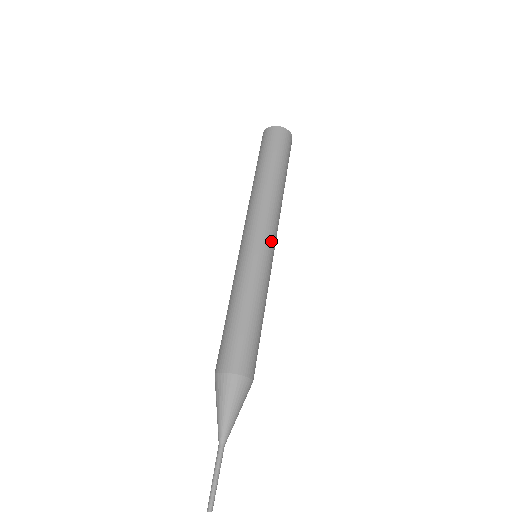
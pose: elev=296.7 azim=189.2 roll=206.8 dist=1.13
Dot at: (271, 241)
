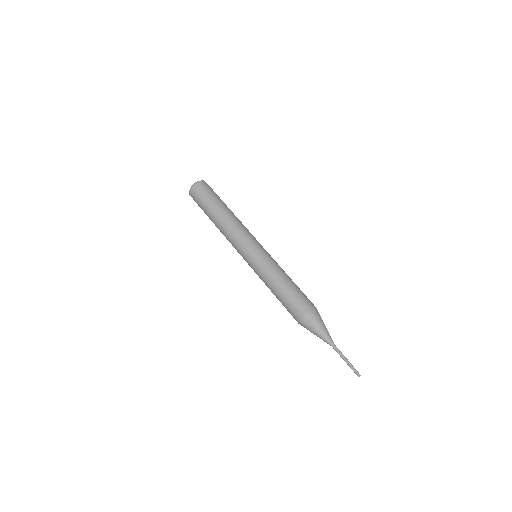
Dot at: (256, 242)
